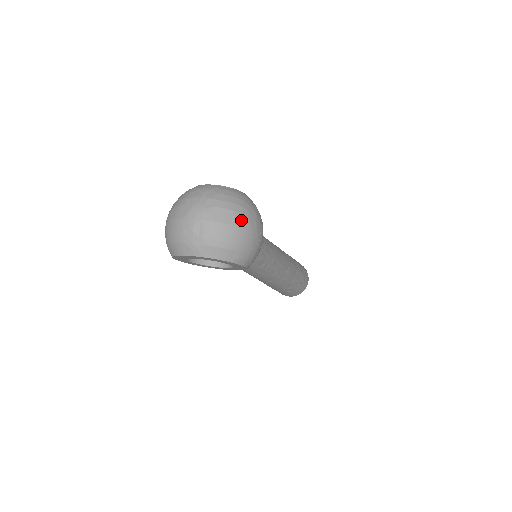
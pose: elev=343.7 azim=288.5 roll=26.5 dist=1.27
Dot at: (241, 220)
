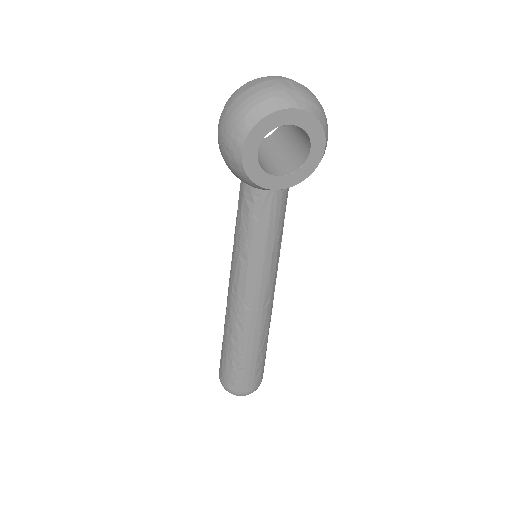
Dot at: occluded
